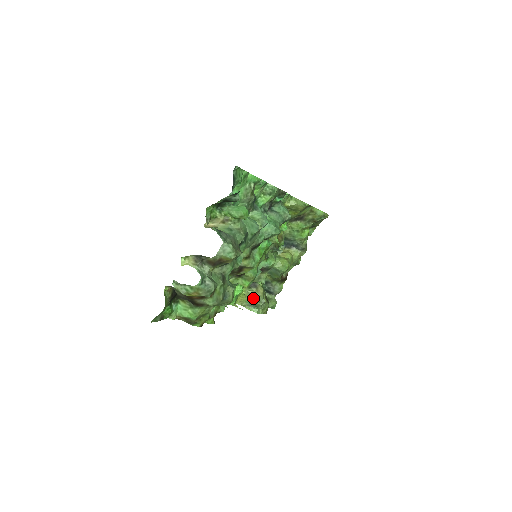
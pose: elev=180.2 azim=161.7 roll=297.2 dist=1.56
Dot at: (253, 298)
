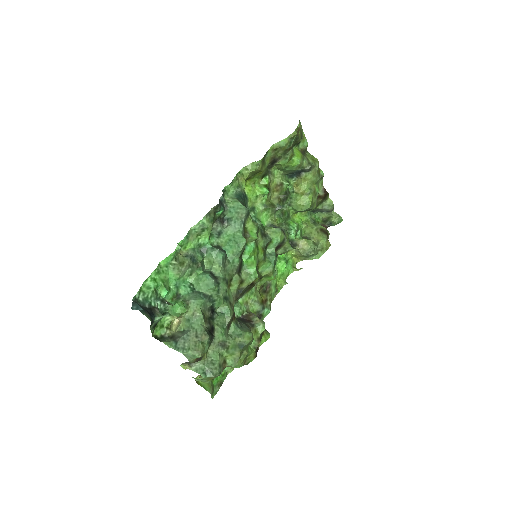
Dot at: (302, 254)
